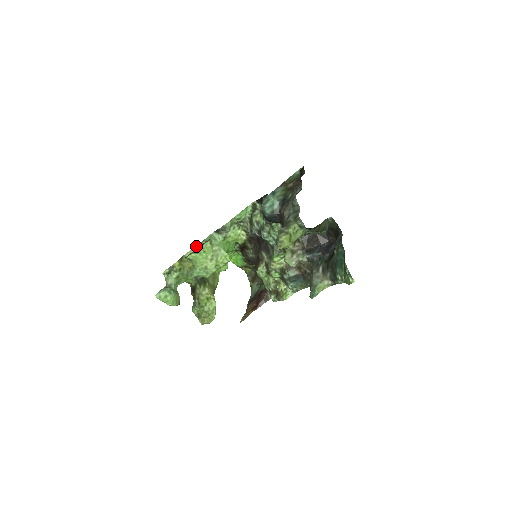
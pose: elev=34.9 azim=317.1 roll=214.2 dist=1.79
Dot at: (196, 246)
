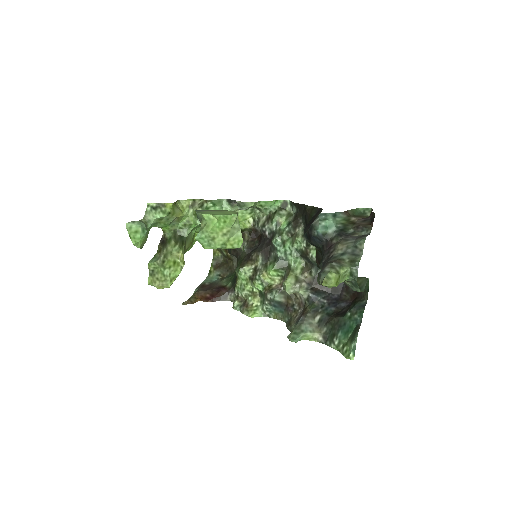
Dot at: (198, 200)
